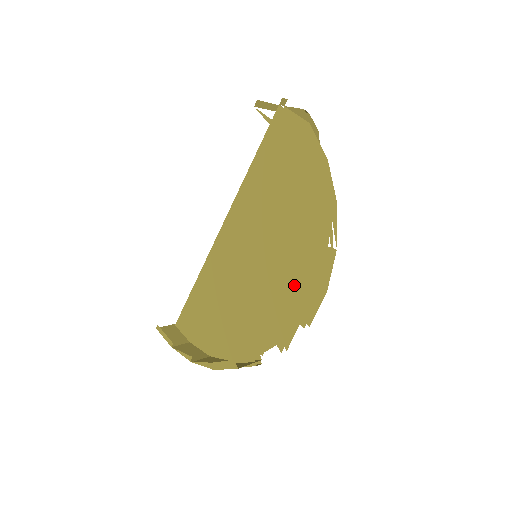
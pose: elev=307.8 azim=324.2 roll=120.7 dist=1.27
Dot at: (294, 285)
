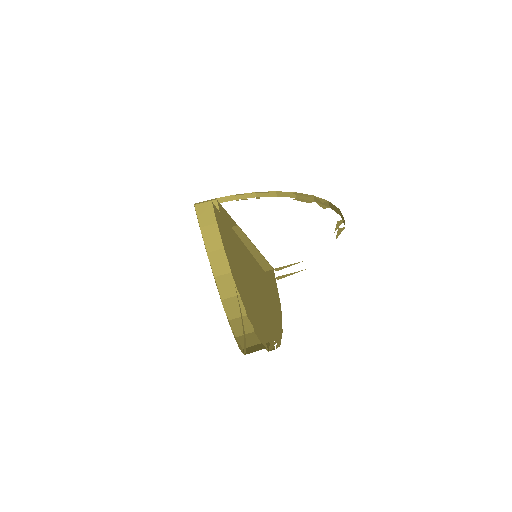
Dot at: (239, 344)
